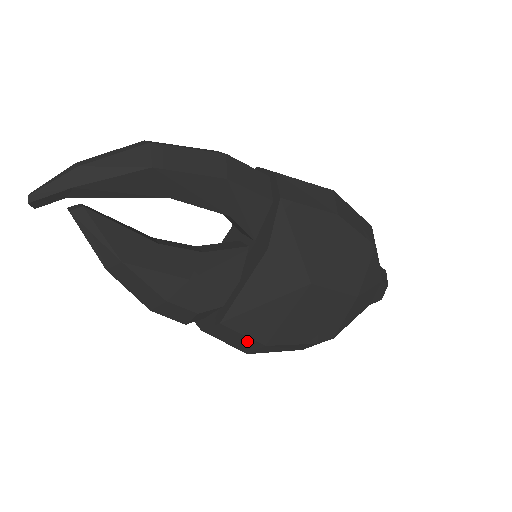
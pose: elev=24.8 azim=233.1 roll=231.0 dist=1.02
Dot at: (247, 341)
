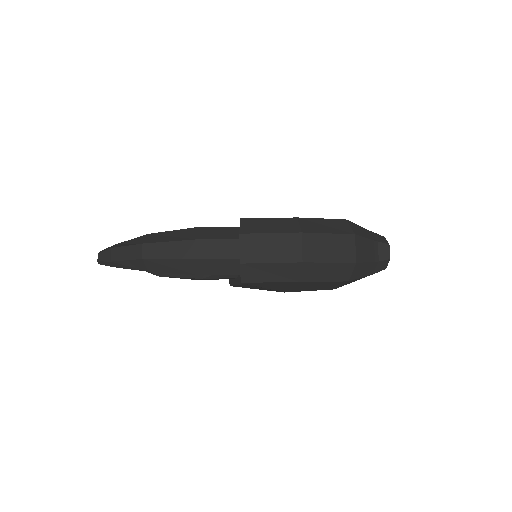
Dot at: occluded
